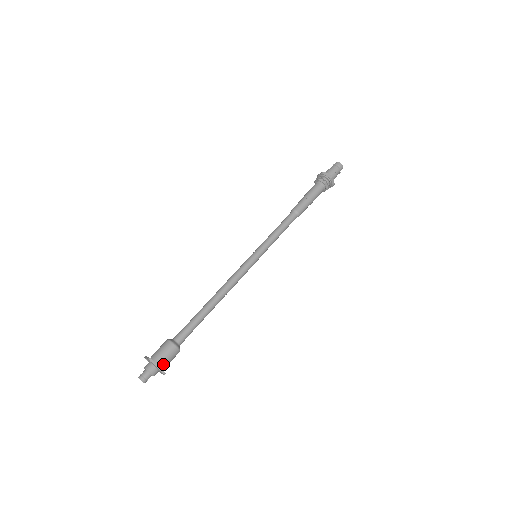
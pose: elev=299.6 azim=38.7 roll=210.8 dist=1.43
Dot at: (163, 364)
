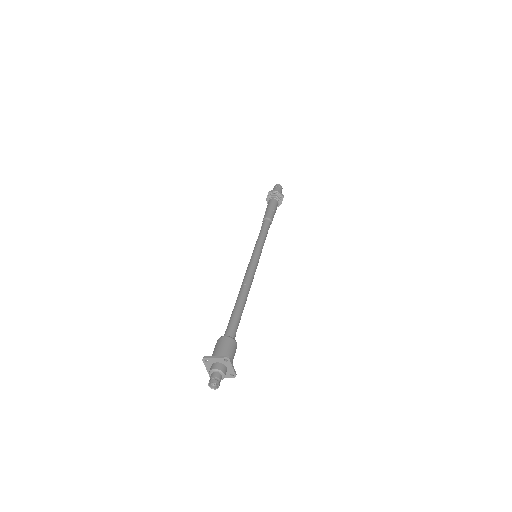
Dot at: occluded
